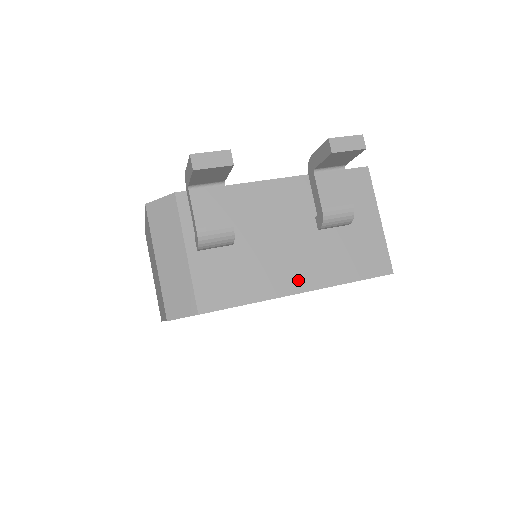
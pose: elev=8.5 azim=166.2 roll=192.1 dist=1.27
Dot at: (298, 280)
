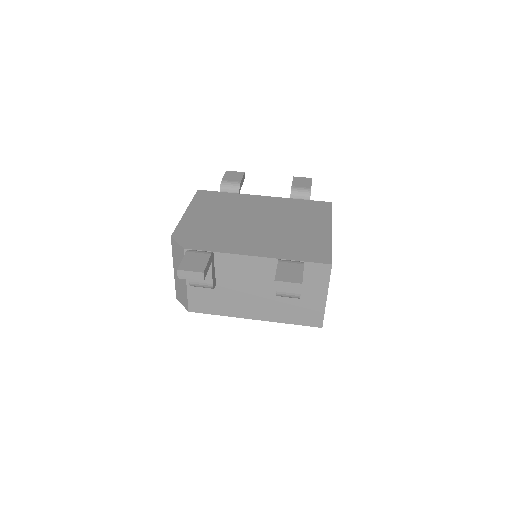
Dot at: (254, 313)
